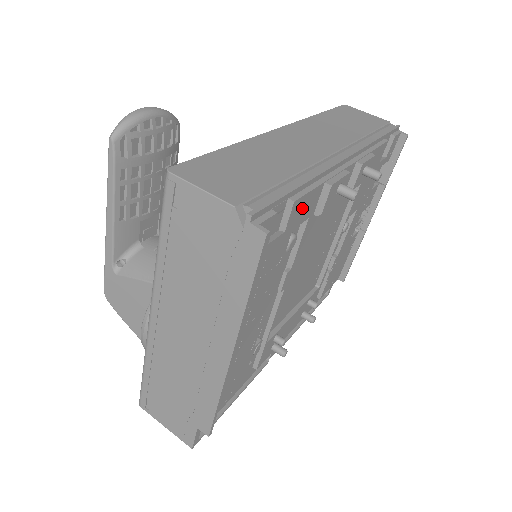
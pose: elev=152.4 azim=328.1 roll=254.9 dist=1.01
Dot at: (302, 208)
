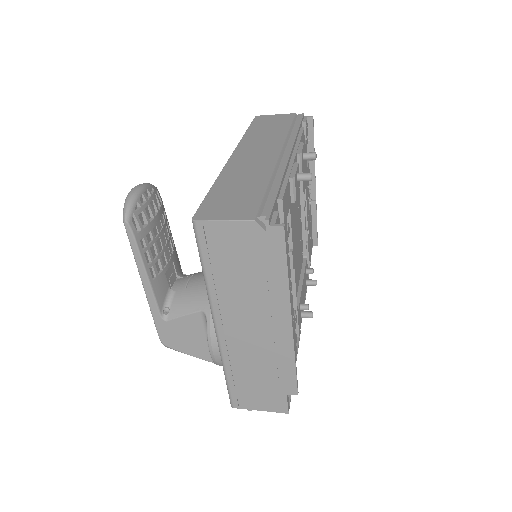
Dot at: (286, 202)
